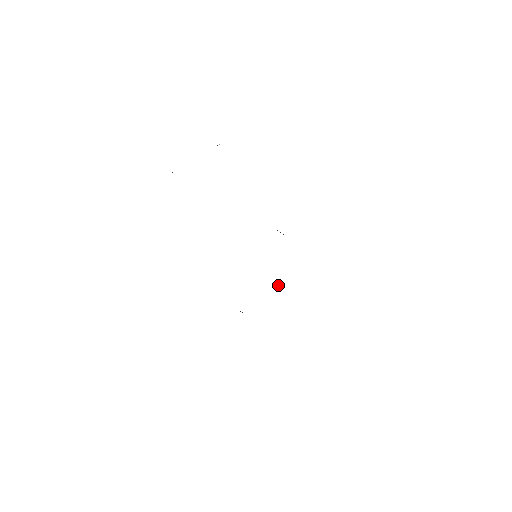
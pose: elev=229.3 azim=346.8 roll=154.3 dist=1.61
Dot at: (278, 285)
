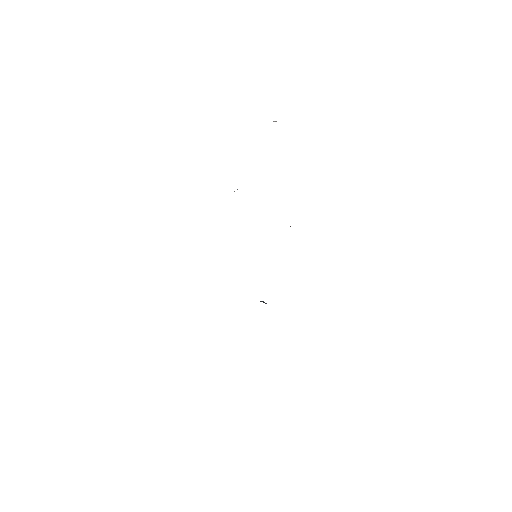
Dot at: (261, 301)
